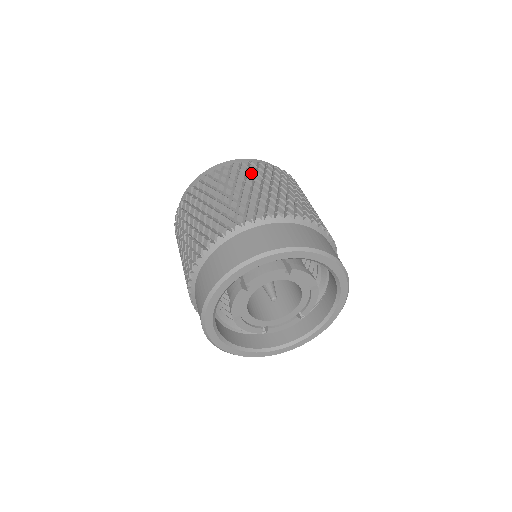
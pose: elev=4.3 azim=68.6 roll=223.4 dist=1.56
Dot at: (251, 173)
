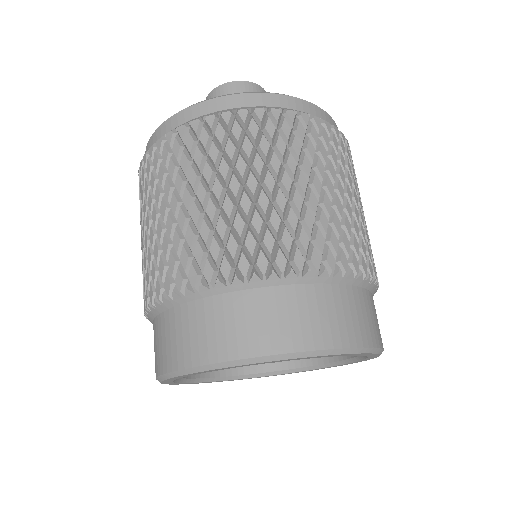
Dot at: (229, 150)
